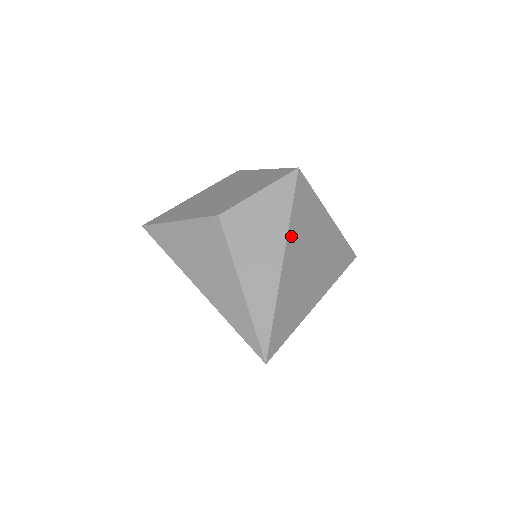
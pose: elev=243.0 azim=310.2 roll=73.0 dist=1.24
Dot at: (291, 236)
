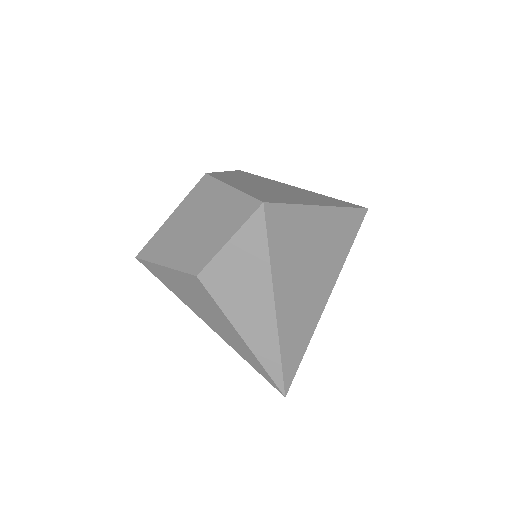
Dot at: (277, 277)
